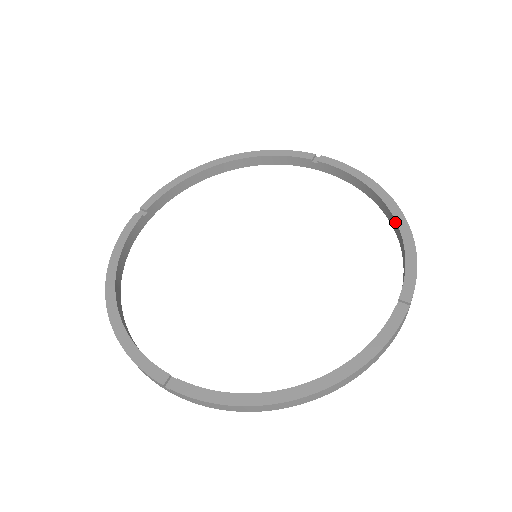
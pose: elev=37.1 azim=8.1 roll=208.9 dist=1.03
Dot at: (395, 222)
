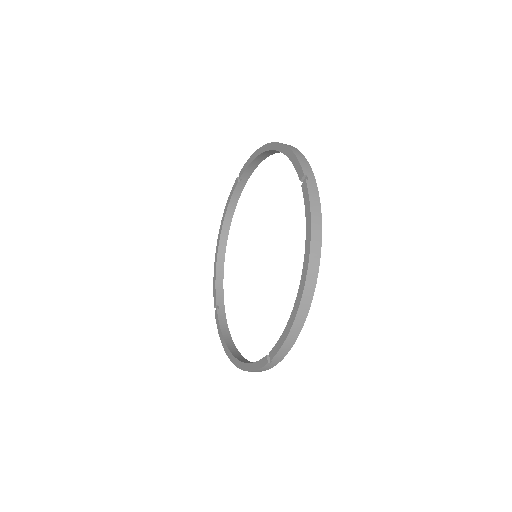
Dot at: occluded
